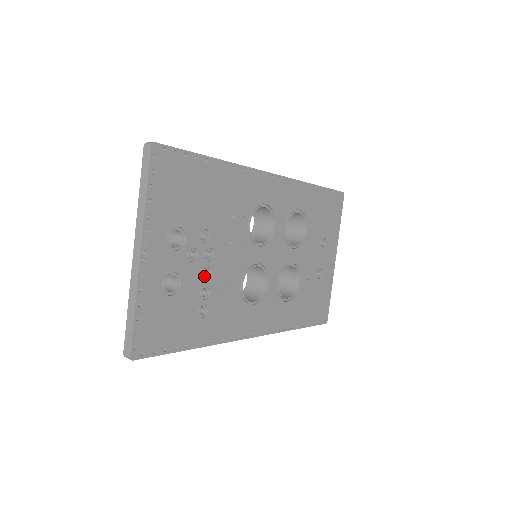
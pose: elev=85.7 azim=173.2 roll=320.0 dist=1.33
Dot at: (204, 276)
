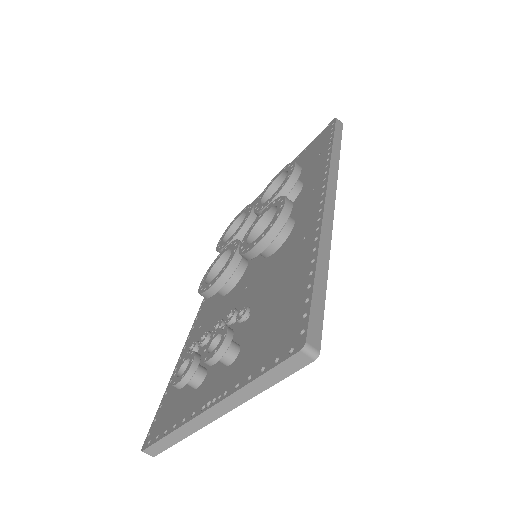
Dot at: occluded
